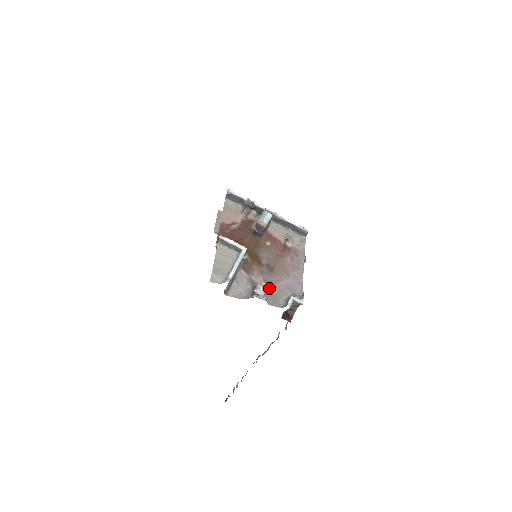
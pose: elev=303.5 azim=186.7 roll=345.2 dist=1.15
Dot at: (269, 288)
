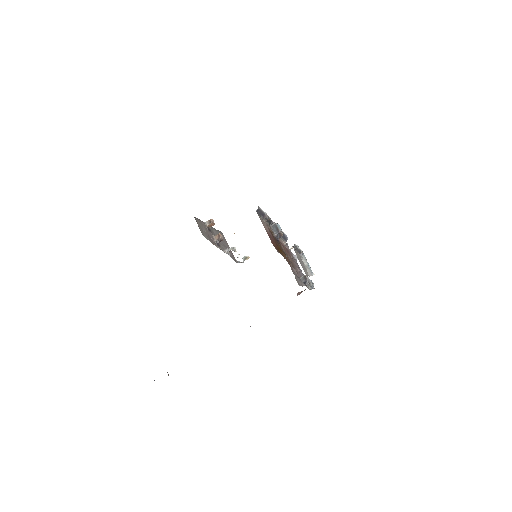
Dot at: occluded
